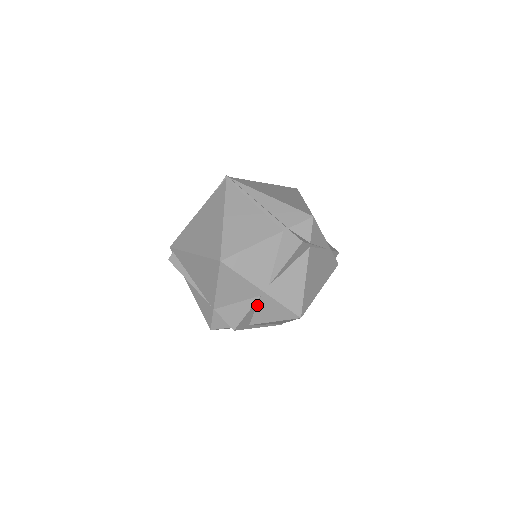
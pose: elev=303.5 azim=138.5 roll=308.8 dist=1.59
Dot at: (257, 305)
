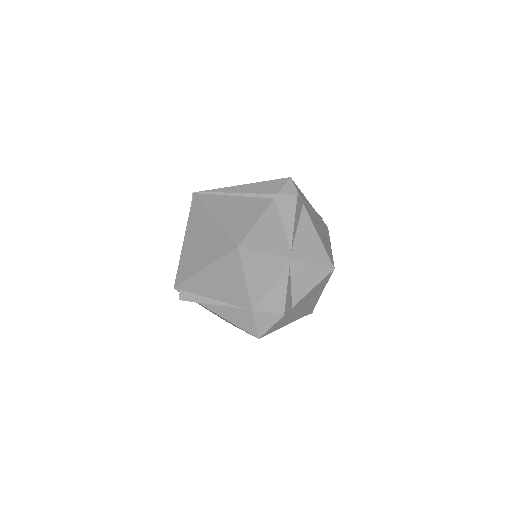
Dot at: (290, 279)
